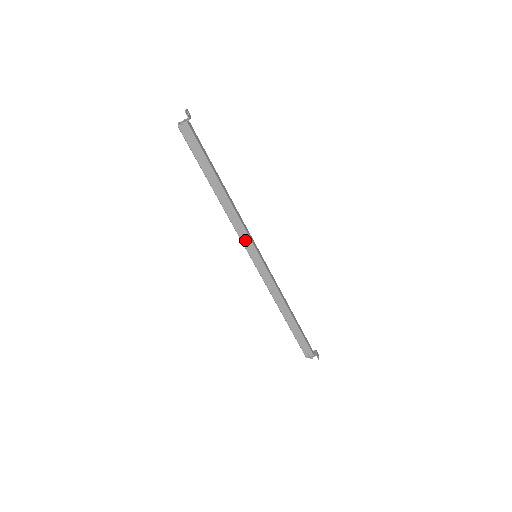
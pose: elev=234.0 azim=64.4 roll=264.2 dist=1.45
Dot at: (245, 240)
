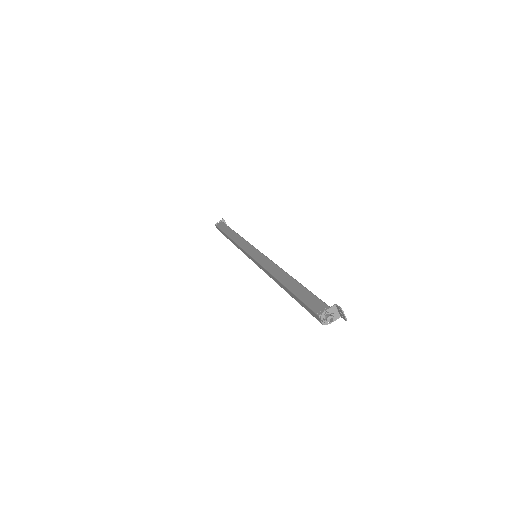
Dot at: (246, 247)
